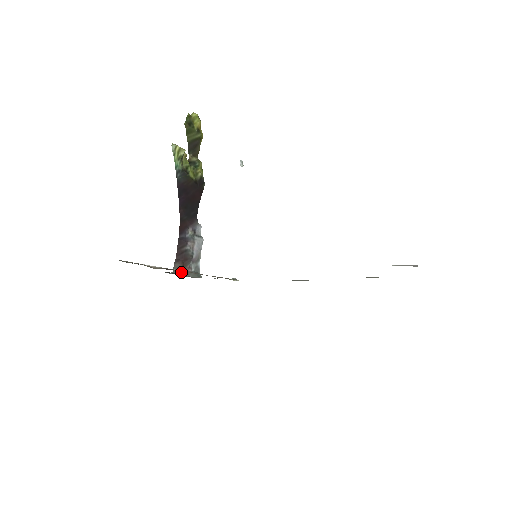
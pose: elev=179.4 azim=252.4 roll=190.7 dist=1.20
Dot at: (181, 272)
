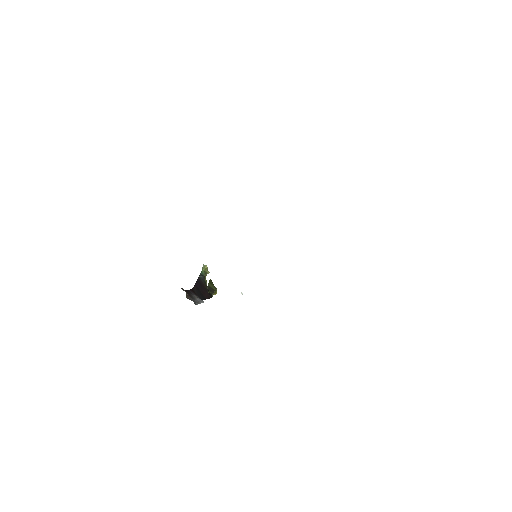
Dot at: occluded
